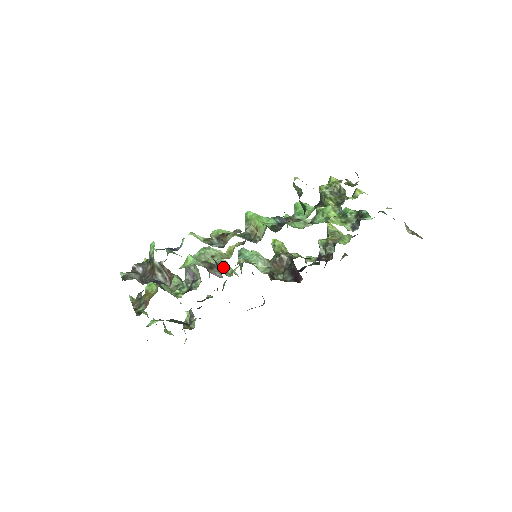
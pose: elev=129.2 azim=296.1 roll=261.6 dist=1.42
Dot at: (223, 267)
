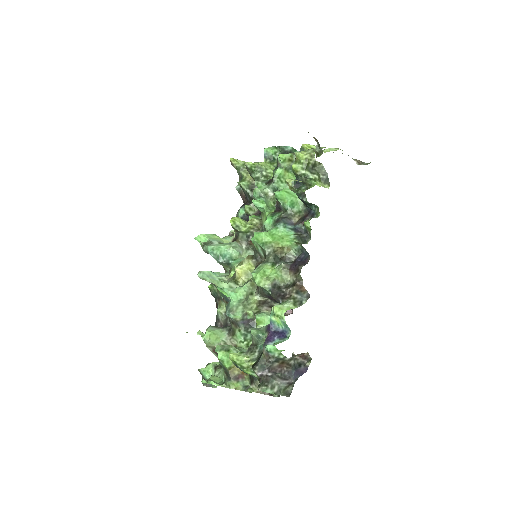
Dot at: occluded
